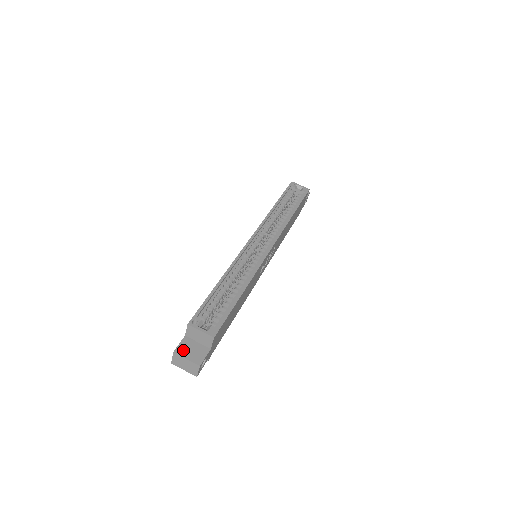
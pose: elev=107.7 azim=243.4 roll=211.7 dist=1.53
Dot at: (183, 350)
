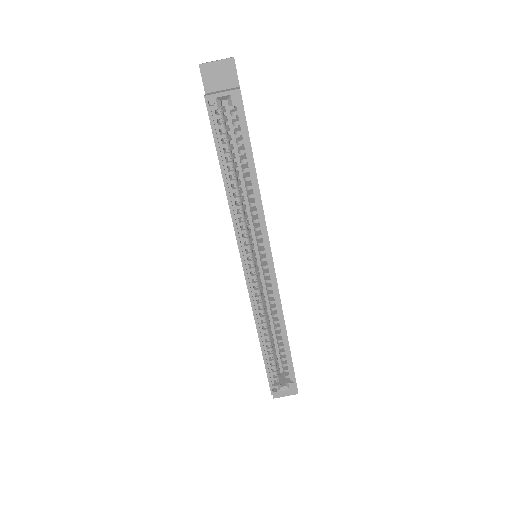
Dot at: occluded
